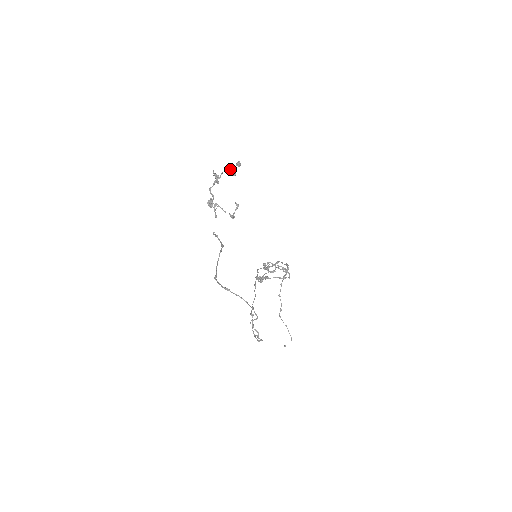
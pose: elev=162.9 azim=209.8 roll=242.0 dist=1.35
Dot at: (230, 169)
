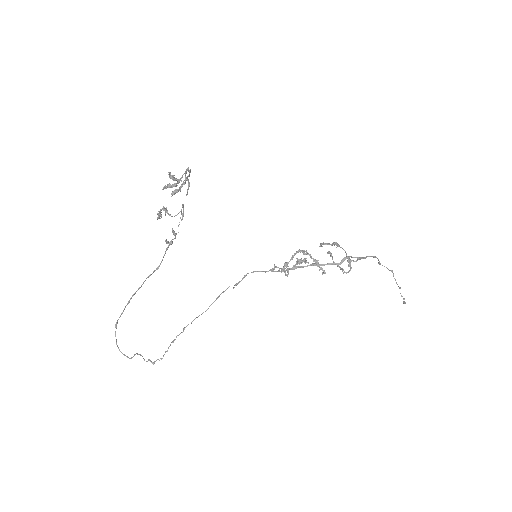
Dot at: (186, 173)
